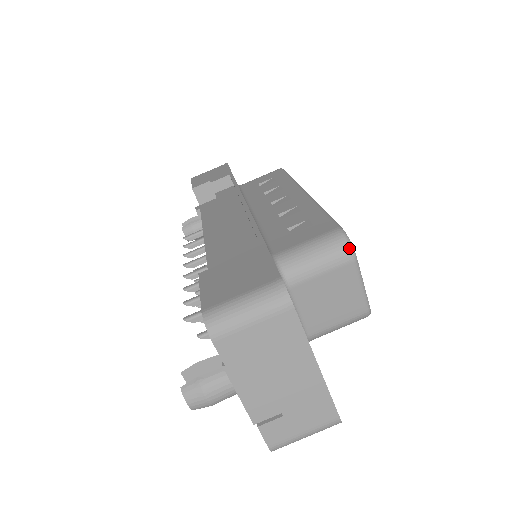
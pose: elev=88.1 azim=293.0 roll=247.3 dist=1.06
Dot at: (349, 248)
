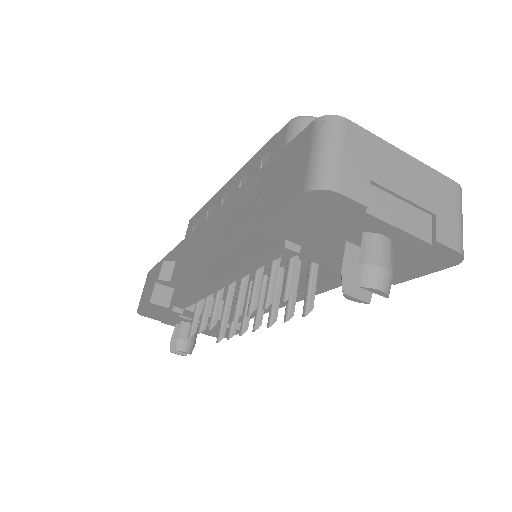
Dot at: (311, 118)
